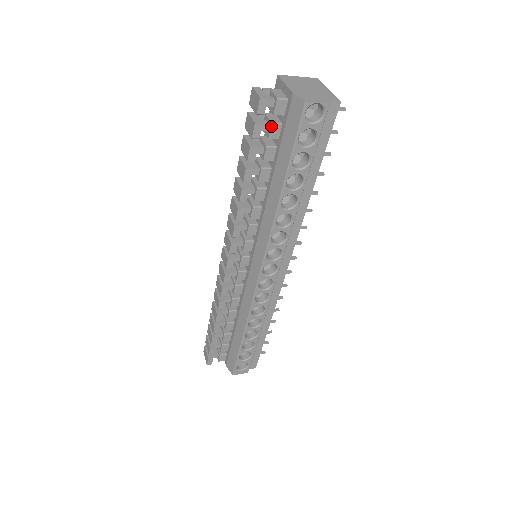
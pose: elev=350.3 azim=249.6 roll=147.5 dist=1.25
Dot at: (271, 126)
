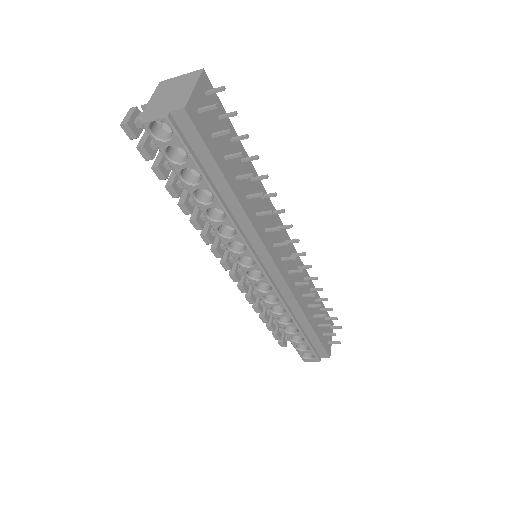
Dot at: occluded
